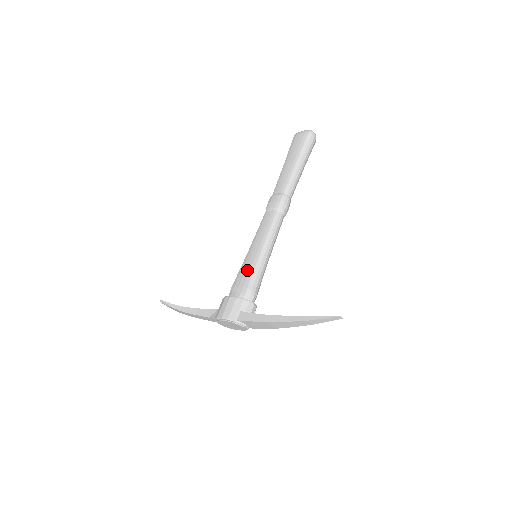
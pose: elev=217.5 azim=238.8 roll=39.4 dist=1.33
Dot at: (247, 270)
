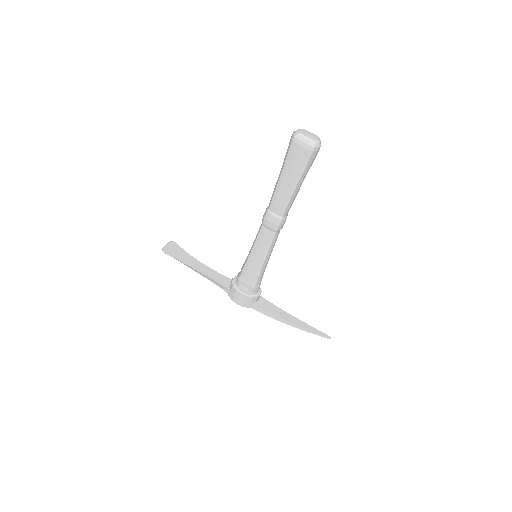
Dot at: (252, 275)
